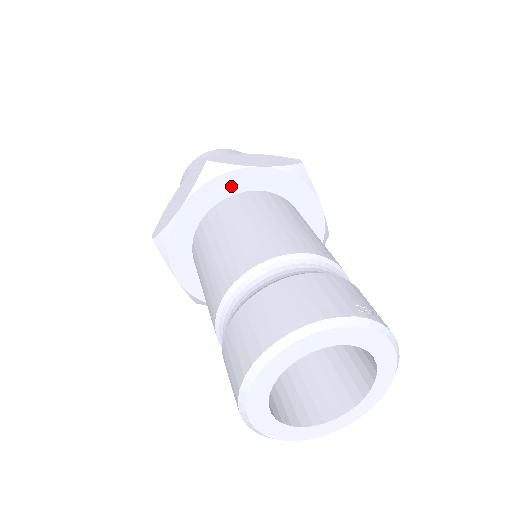
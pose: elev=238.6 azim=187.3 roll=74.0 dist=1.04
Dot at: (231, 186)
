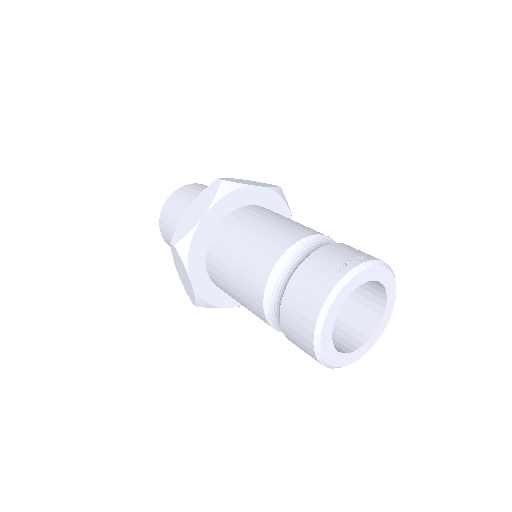
Dot at: (201, 242)
